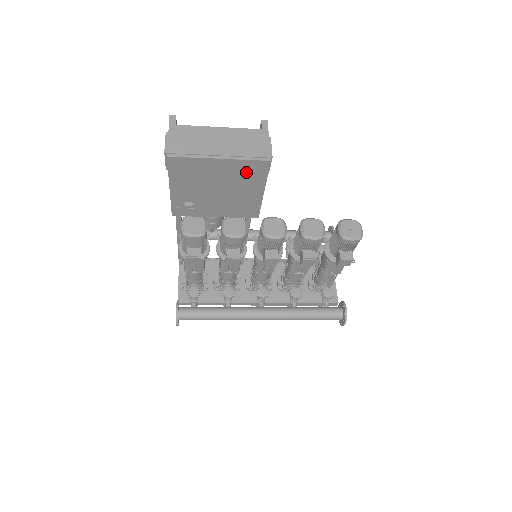
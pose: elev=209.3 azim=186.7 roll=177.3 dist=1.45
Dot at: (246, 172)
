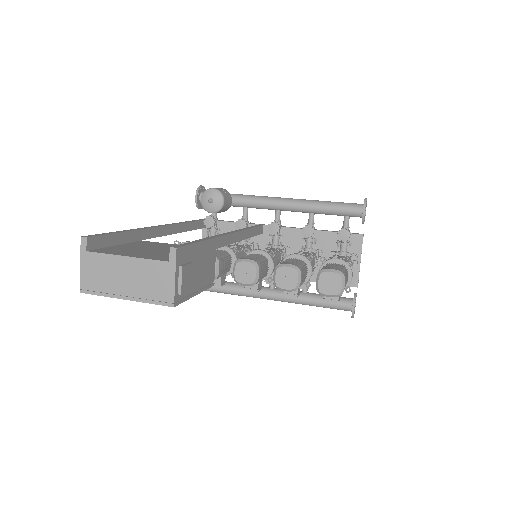
Dot at: occluded
